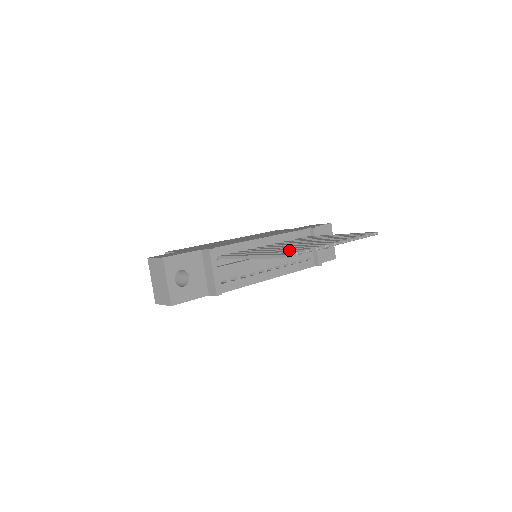
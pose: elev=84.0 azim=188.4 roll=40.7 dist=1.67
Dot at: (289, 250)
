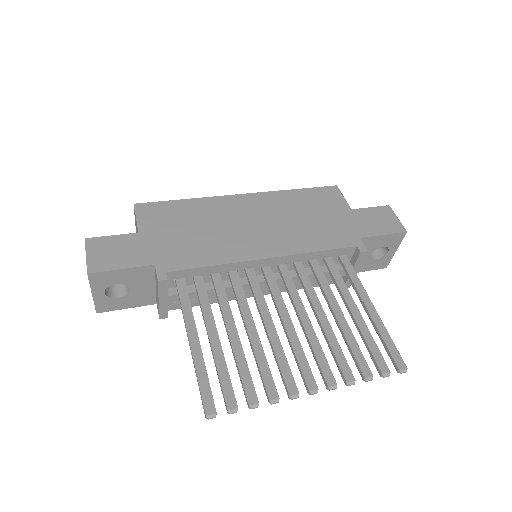
Dot at: (239, 373)
